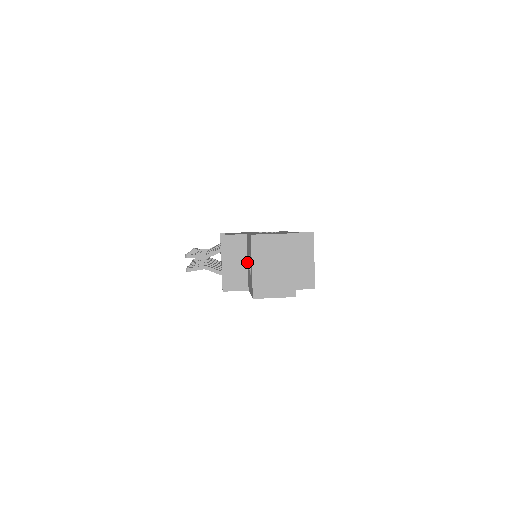
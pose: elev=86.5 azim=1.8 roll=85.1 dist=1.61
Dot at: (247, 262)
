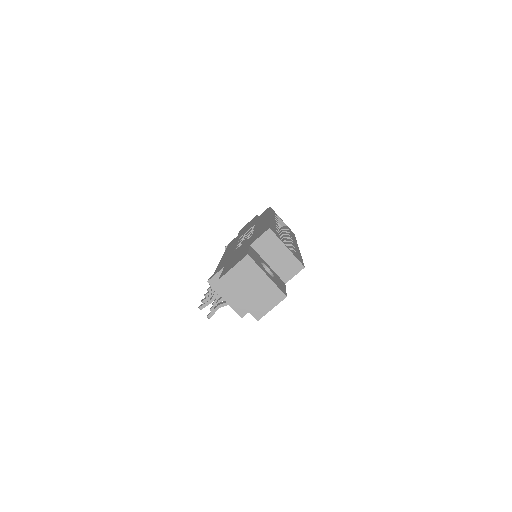
Dot at: occluded
